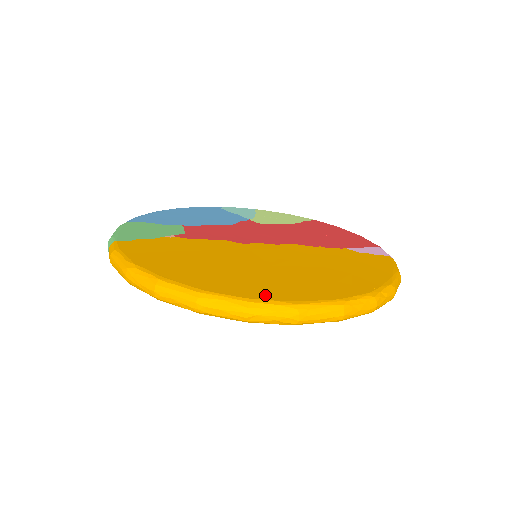
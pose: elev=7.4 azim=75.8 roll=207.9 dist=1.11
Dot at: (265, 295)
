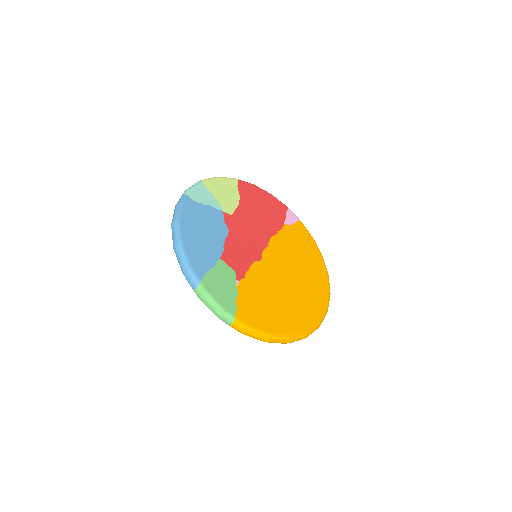
Dot at: (318, 313)
